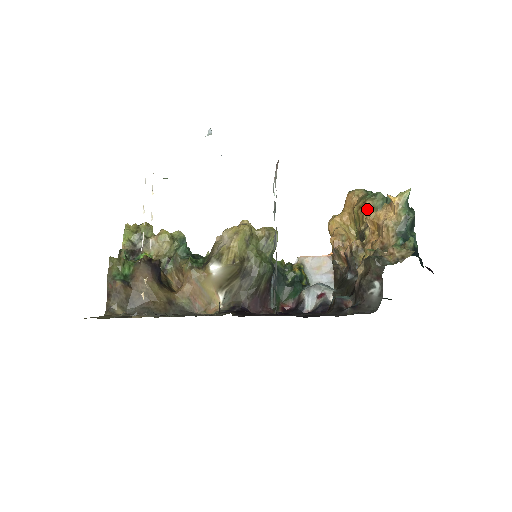
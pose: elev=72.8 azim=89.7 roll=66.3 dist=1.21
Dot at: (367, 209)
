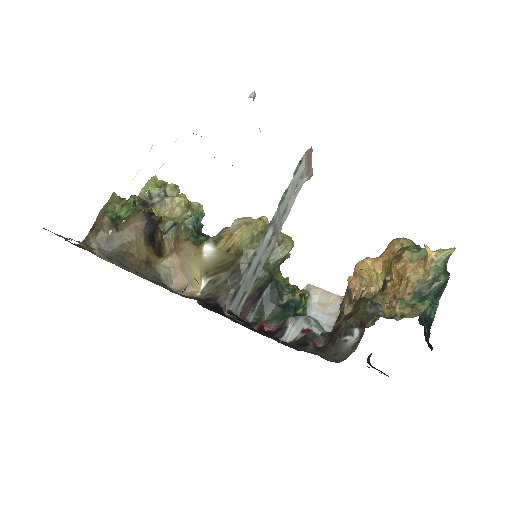
Dot at: (402, 259)
